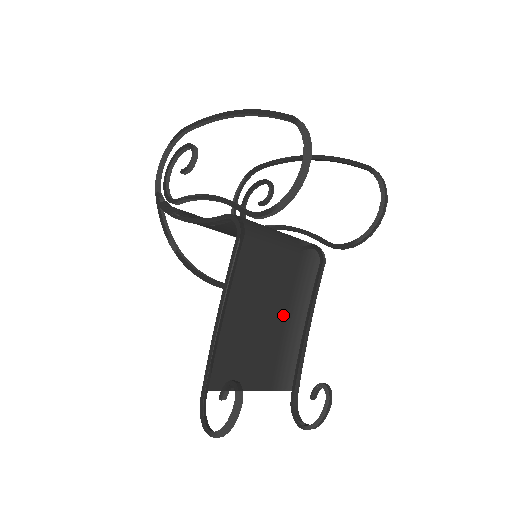
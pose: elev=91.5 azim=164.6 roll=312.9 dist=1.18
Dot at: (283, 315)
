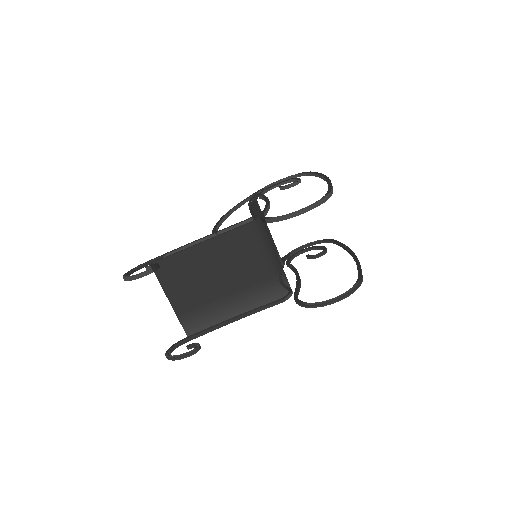
Dot at: (227, 291)
